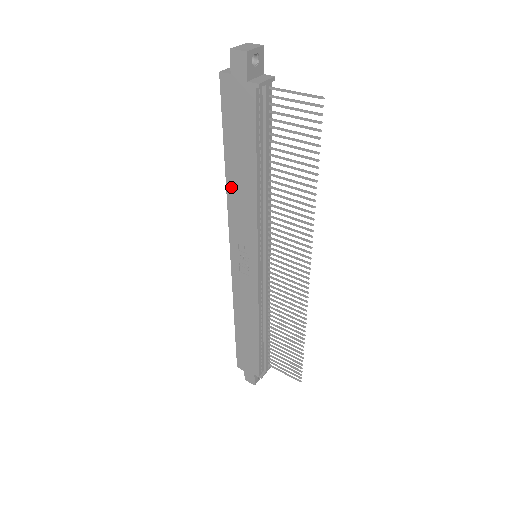
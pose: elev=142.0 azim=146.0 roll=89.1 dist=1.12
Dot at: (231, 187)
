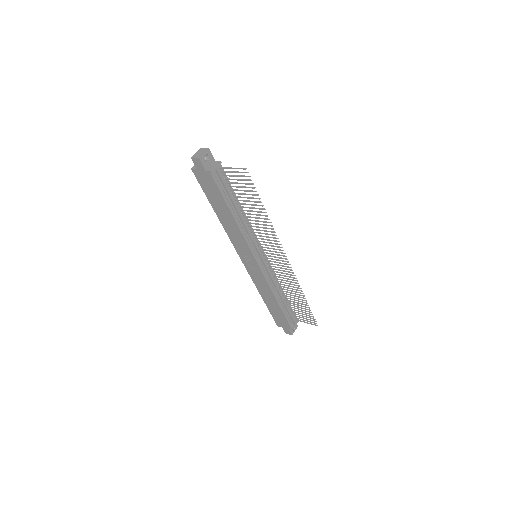
Dot at: (223, 223)
